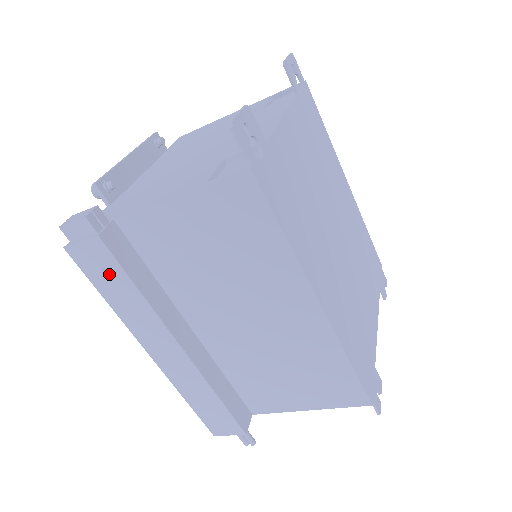
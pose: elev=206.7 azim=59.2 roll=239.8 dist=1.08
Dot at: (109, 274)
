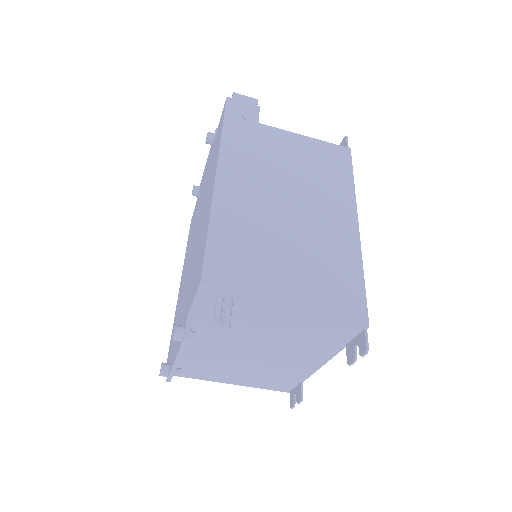
Dot at: (244, 121)
